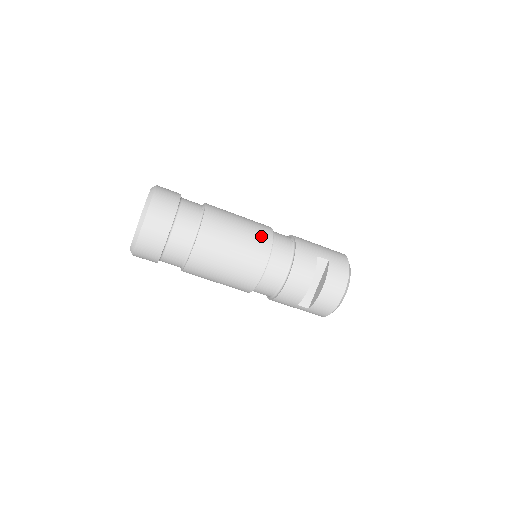
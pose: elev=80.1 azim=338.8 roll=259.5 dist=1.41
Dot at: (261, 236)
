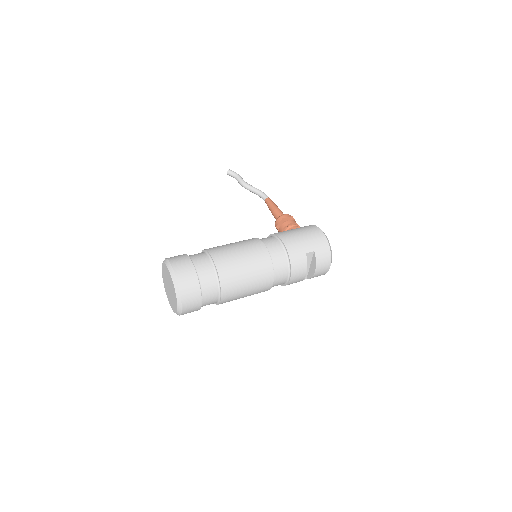
Dot at: (263, 265)
